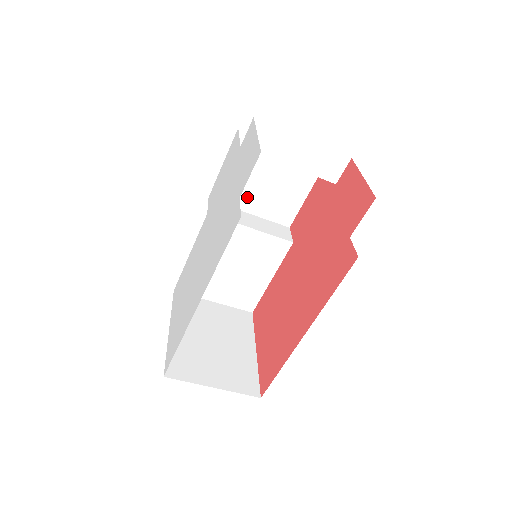
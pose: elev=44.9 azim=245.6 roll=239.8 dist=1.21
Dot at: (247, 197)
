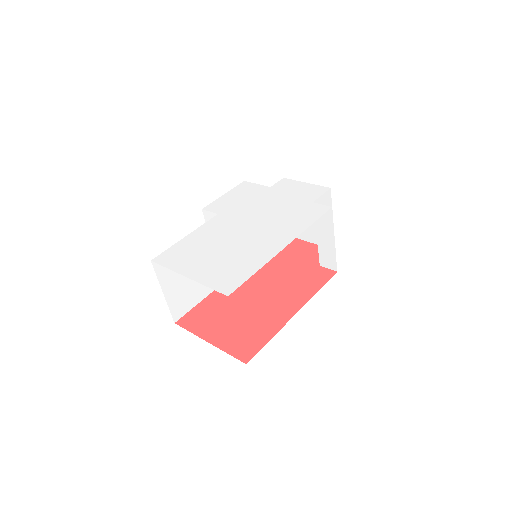
Dot at: occluded
